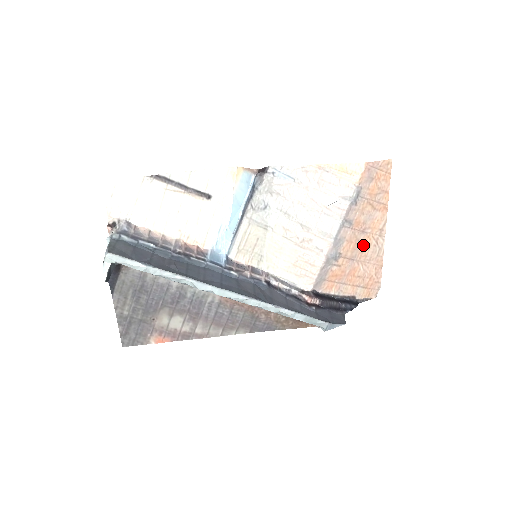
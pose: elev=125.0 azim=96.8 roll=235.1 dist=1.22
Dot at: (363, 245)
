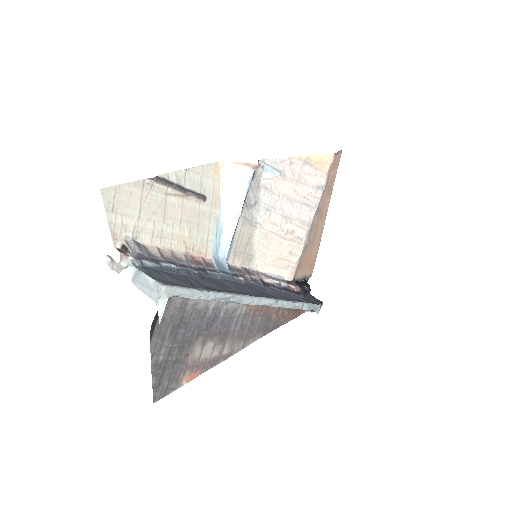
Dot at: (318, 229)
